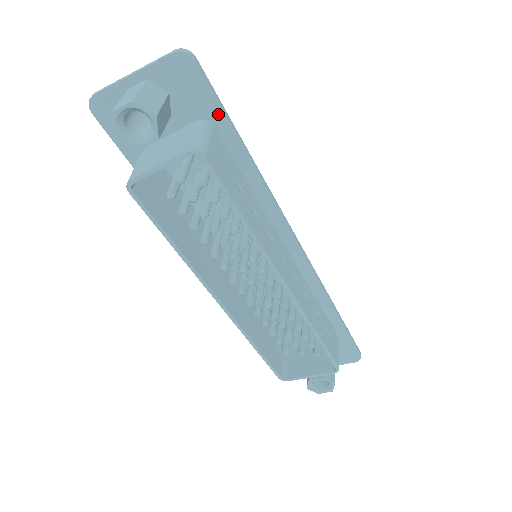
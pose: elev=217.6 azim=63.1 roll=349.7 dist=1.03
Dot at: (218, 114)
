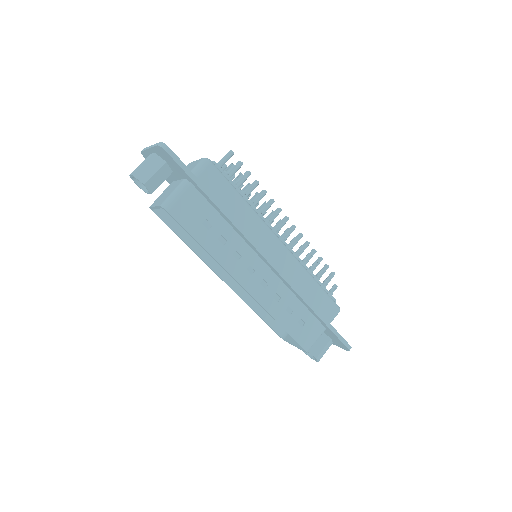
Dot at: (190, 179)
